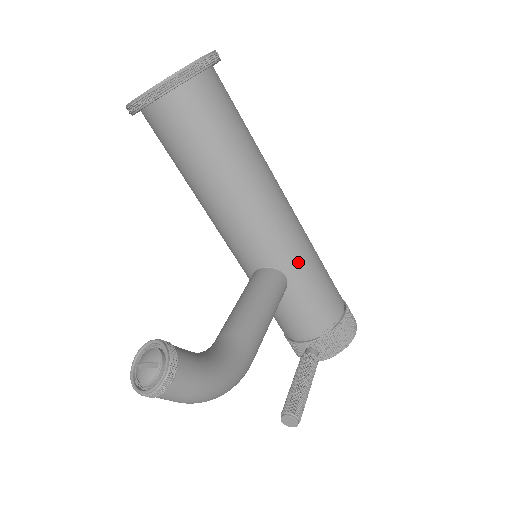
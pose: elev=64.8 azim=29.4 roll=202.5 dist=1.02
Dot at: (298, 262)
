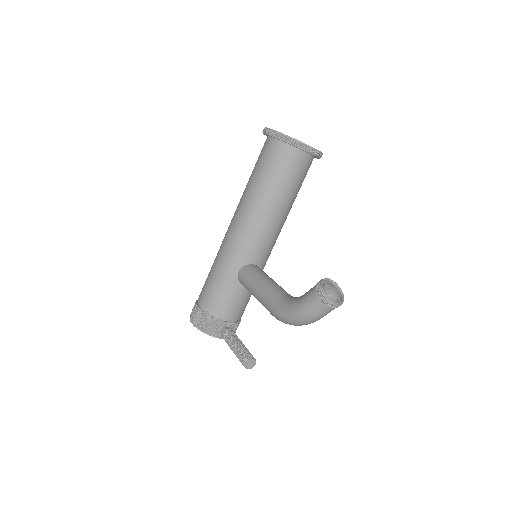
Dot at: occluded
